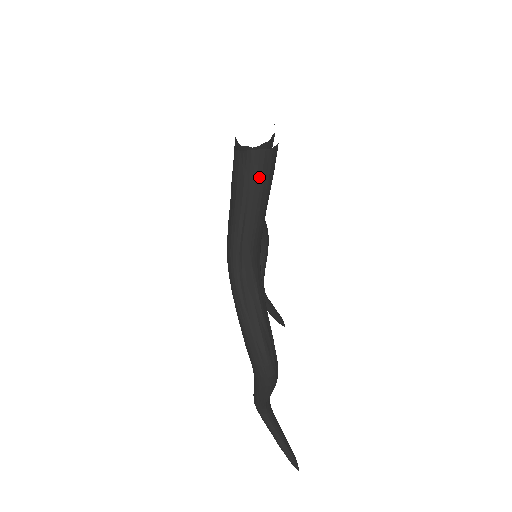
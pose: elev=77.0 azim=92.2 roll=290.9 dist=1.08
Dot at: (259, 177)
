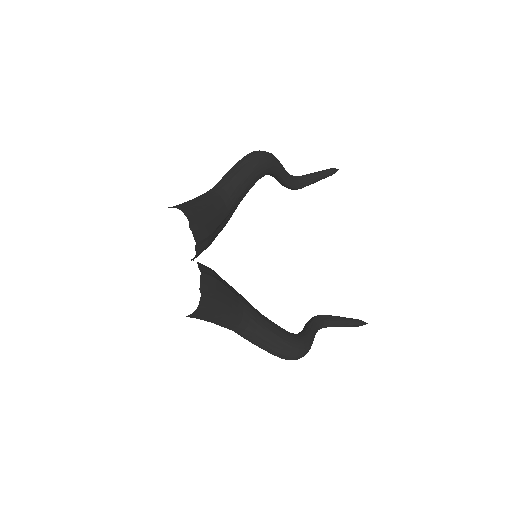
Dot at: (204, 317)
